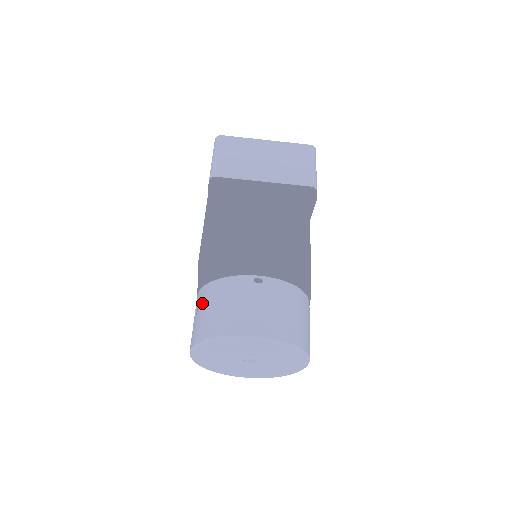
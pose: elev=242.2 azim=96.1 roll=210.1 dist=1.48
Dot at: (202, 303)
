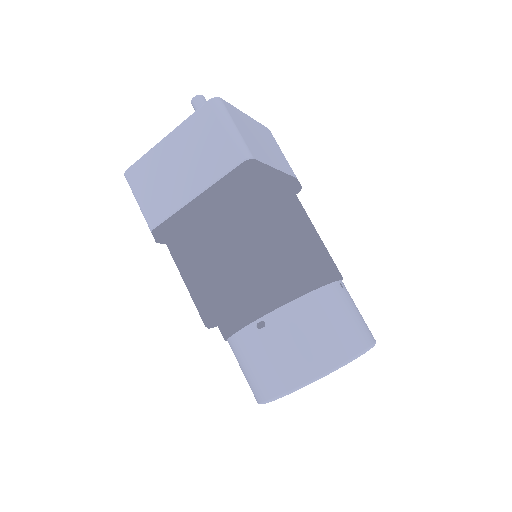
Dot at: occluded
